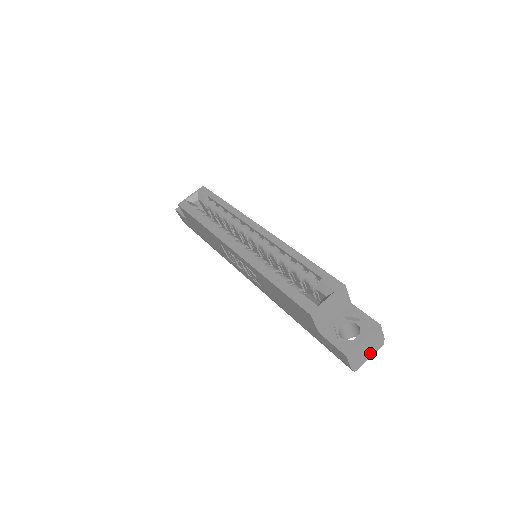
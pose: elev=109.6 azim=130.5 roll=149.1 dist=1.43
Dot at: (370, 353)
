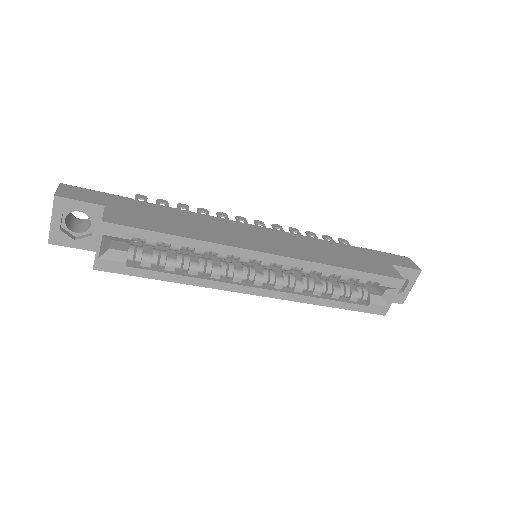
Dot at: occluded
